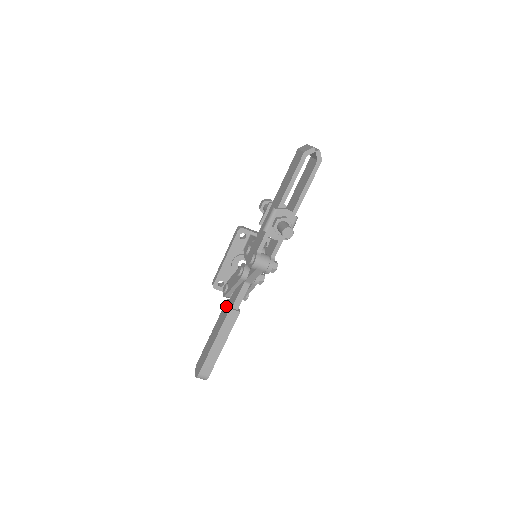
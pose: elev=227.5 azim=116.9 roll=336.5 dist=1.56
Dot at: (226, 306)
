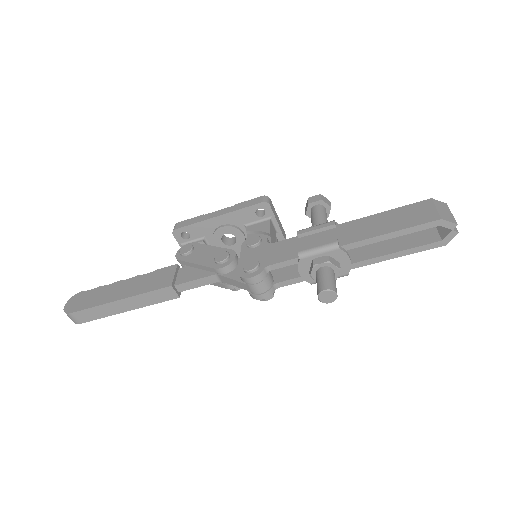
Dot at: (169, 273)
